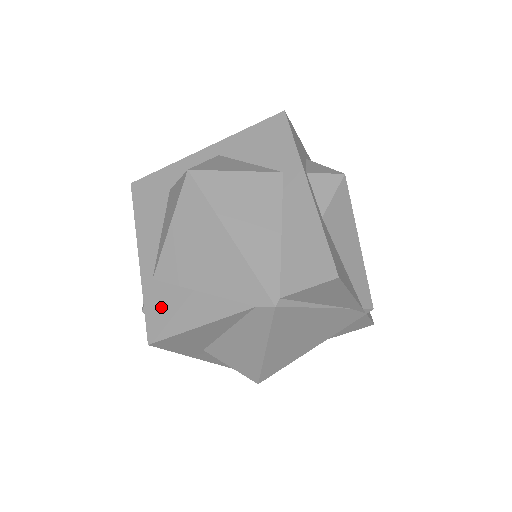
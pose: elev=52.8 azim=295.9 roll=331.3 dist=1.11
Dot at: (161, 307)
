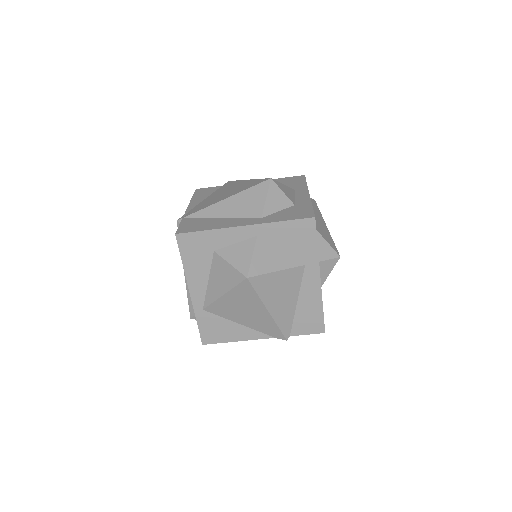
Dot at: (211, 327)
